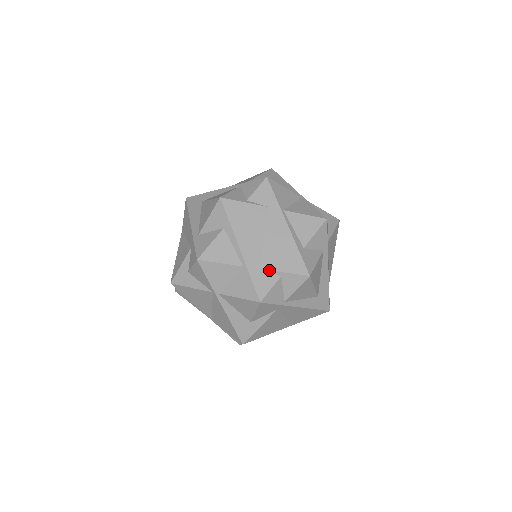
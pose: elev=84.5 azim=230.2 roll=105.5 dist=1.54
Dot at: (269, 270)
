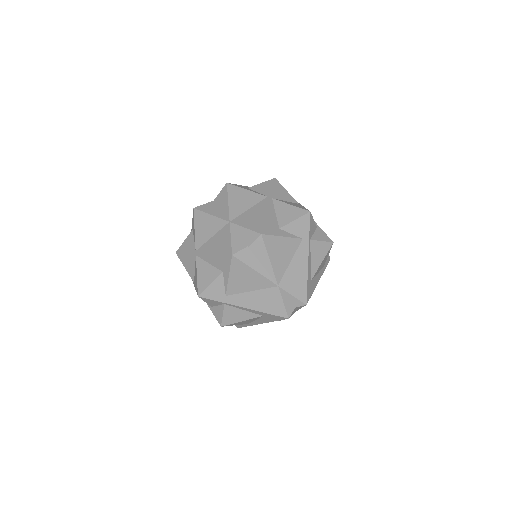
Dot at: occluded
